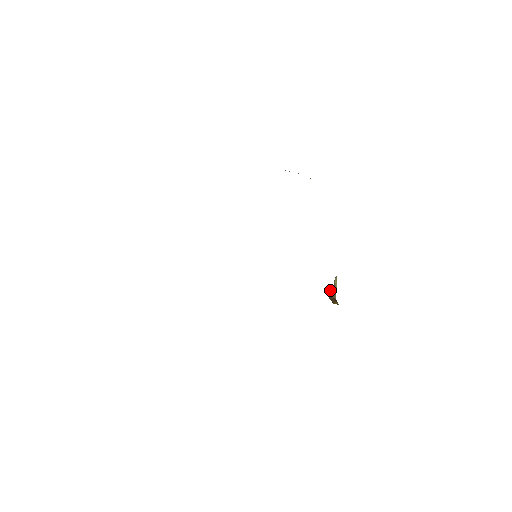
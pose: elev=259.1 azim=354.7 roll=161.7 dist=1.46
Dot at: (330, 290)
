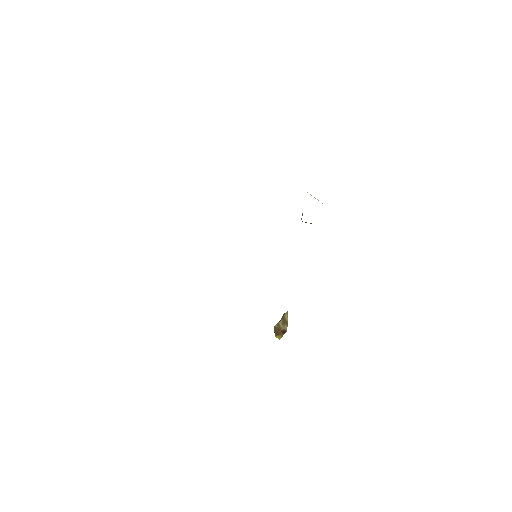
Dot at: (278, 322)
